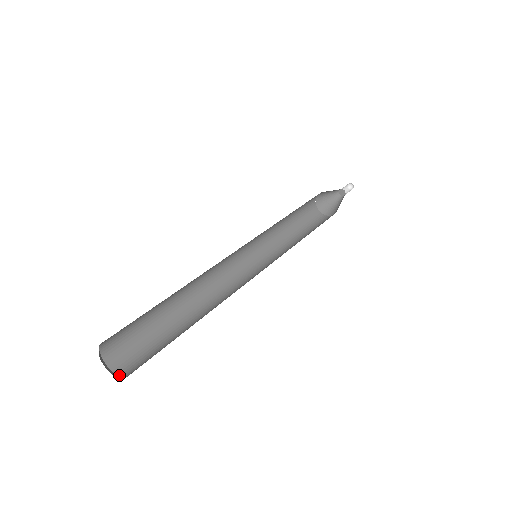
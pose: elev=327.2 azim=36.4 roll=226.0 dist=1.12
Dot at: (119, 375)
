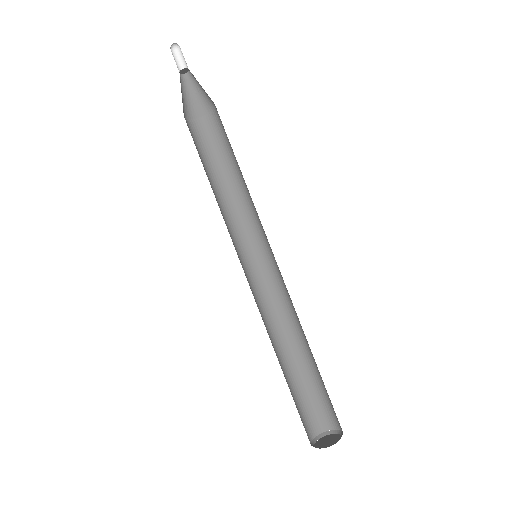
Dot at: (322, 432)
